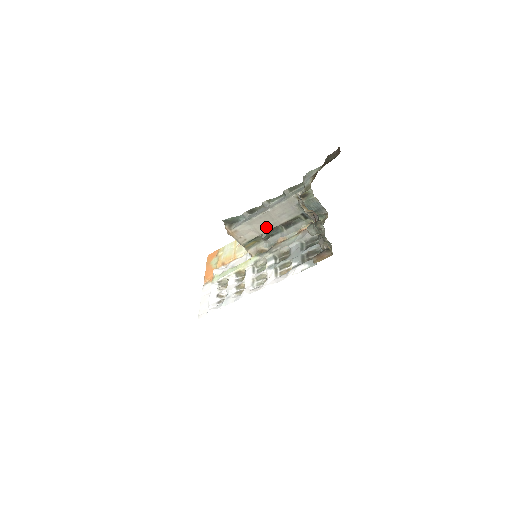
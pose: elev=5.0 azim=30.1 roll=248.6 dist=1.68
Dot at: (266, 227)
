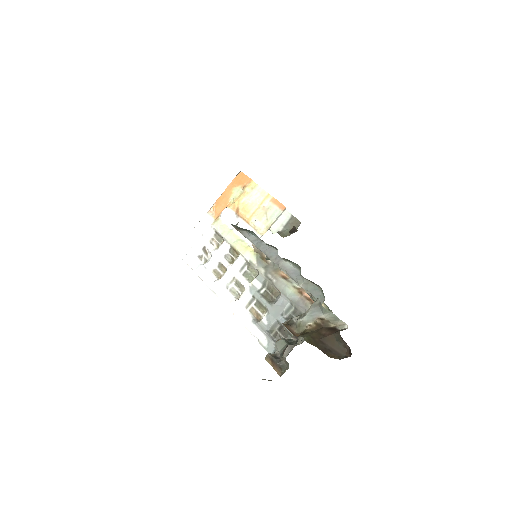
Dot at: occluded
